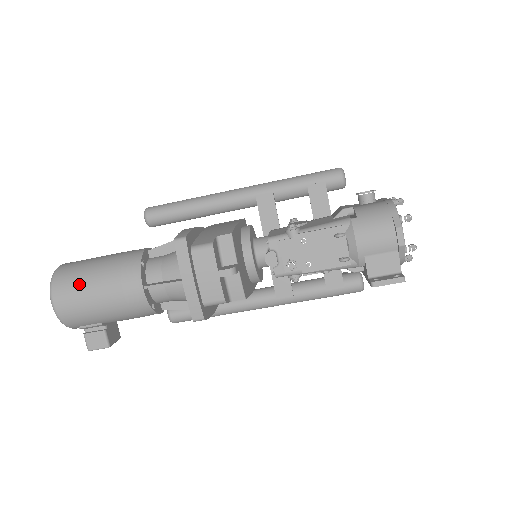
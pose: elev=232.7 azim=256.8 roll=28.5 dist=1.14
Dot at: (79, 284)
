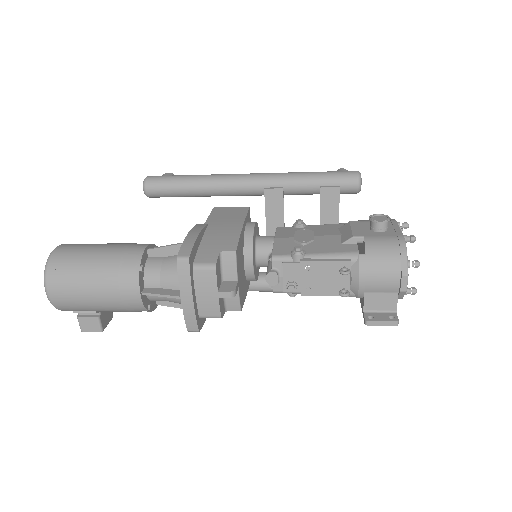
Dot at: (75, 279)
